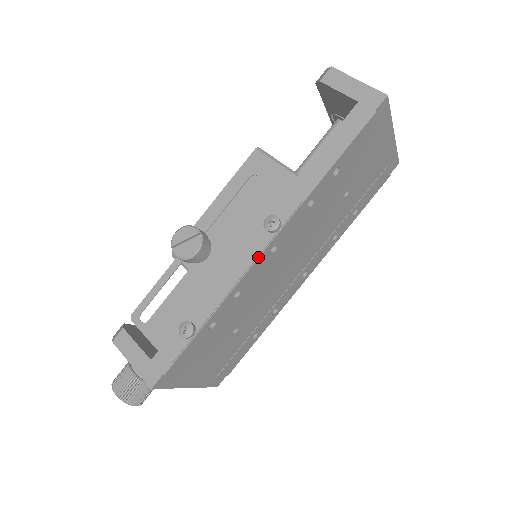
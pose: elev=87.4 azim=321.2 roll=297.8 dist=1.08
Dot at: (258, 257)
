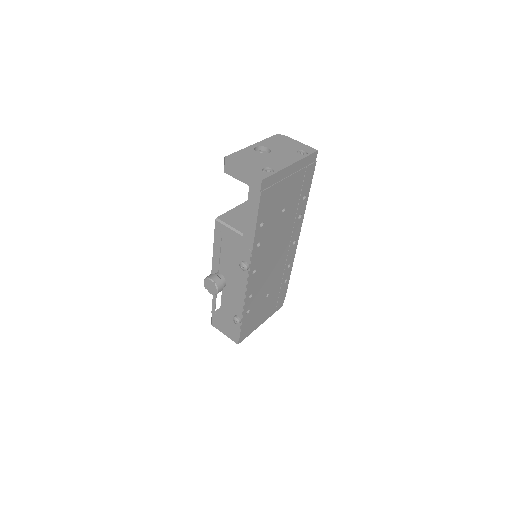
Dot at: (247, 282)
